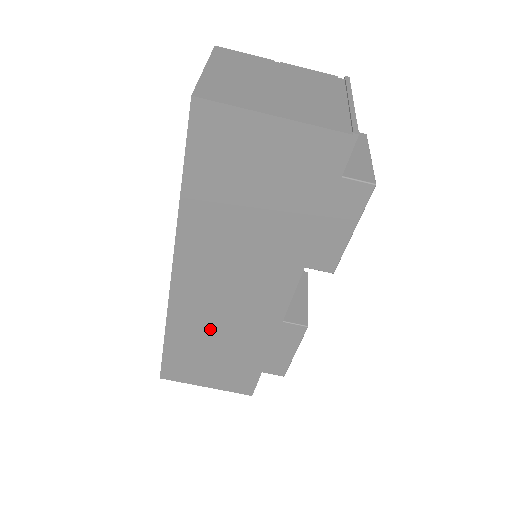
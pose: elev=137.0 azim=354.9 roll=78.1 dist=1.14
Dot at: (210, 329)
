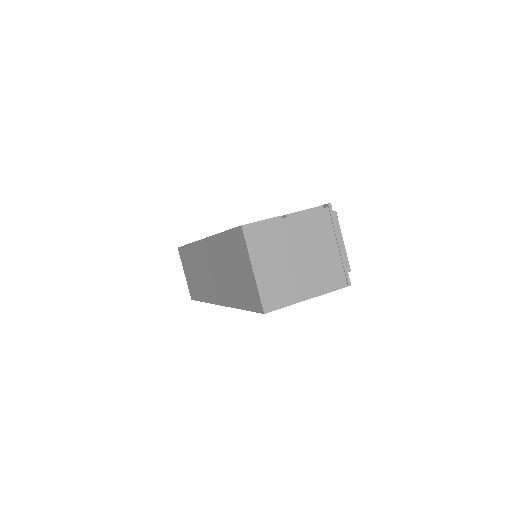
Dot at: occluded
